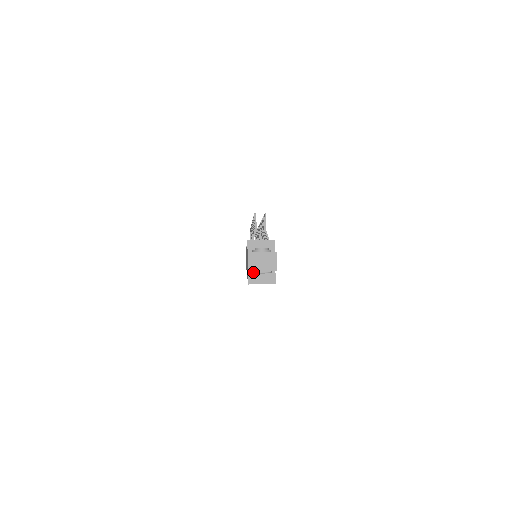
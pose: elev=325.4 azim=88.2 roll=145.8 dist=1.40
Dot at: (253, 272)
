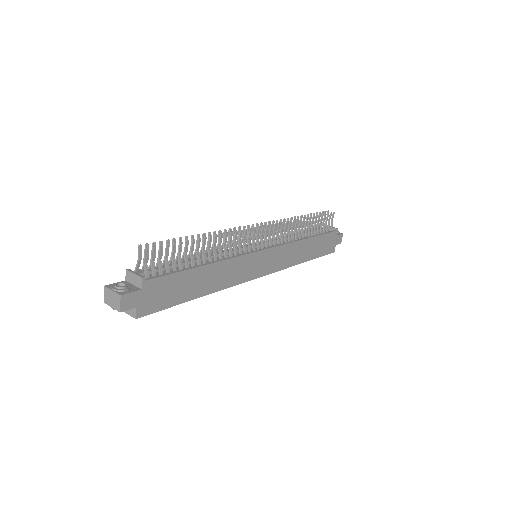
Dot at: occluded
